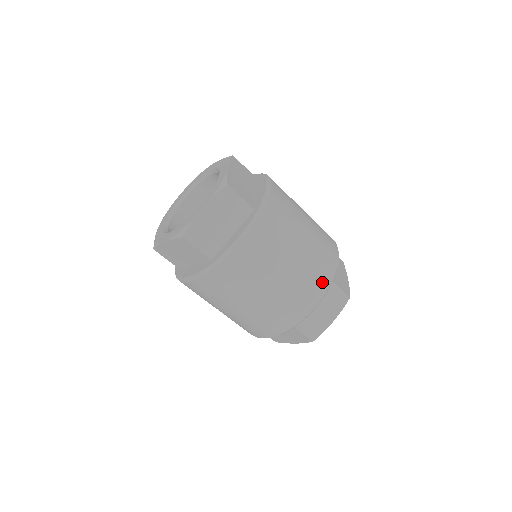
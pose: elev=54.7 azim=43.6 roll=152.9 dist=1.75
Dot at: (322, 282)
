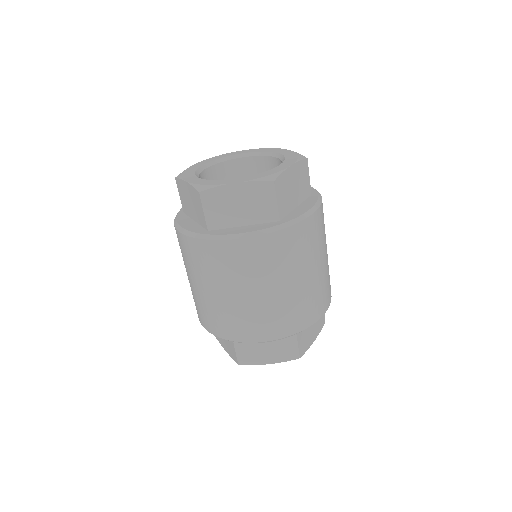
Dot at: (330, 291)
